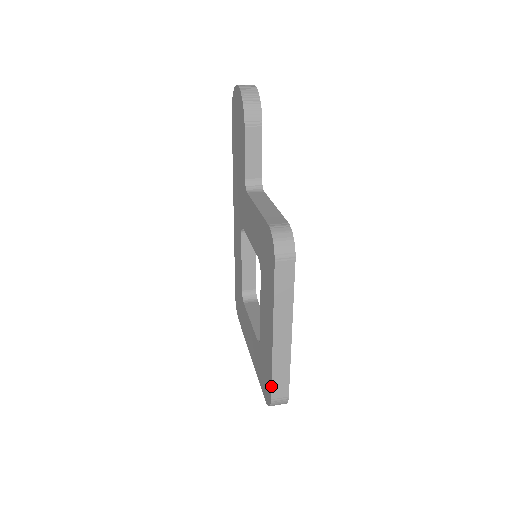
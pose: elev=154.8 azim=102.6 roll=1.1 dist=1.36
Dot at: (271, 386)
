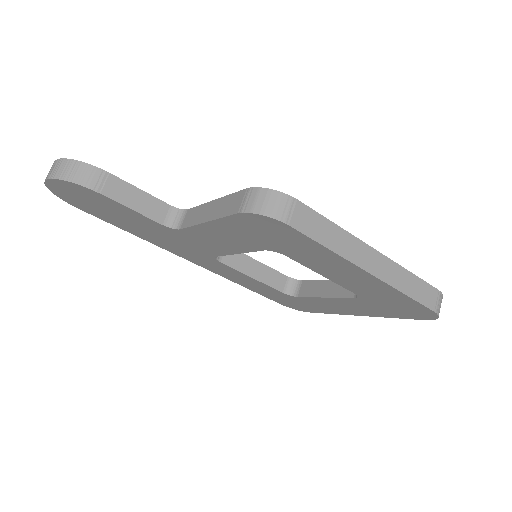
Dot at: (421, 305)
